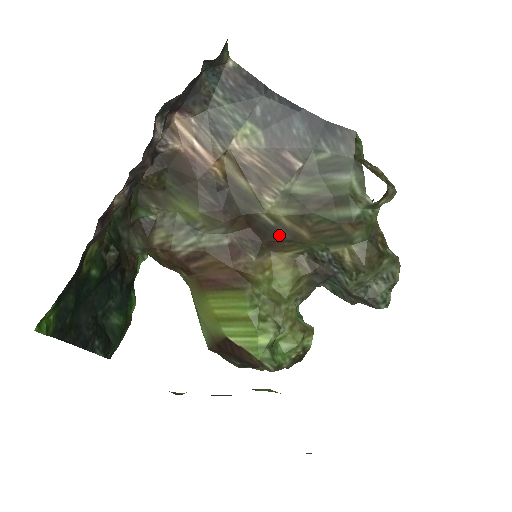
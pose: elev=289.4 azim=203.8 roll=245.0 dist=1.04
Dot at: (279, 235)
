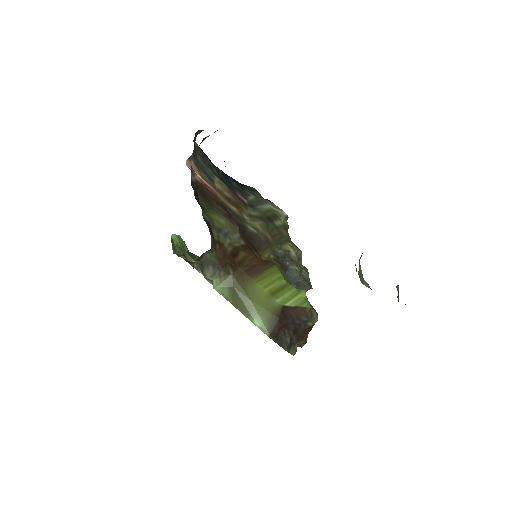
Dot at: (260, 239)
